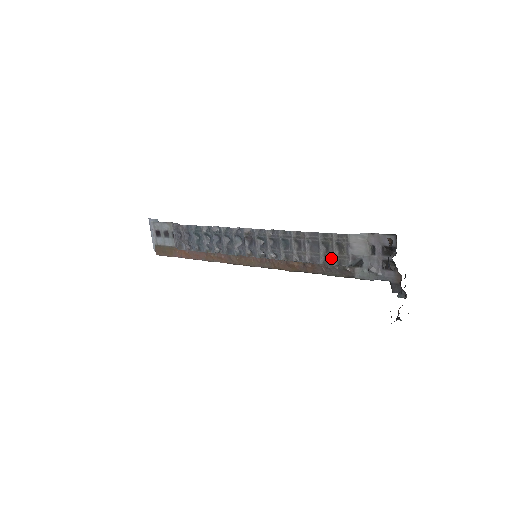
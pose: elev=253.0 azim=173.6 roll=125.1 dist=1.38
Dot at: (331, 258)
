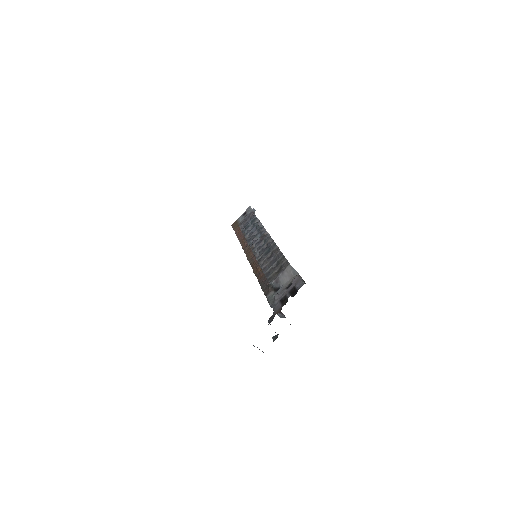
Dot at: (271, 273)
